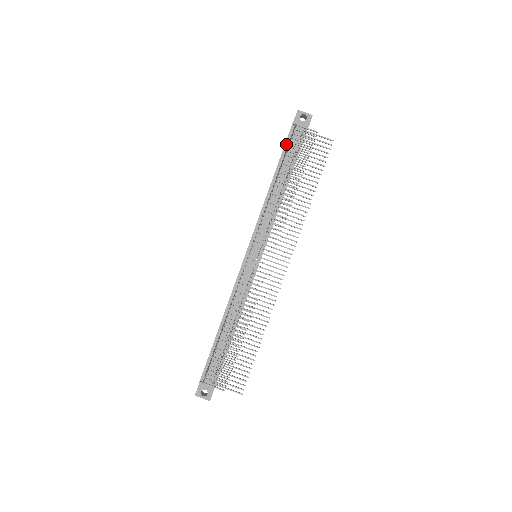
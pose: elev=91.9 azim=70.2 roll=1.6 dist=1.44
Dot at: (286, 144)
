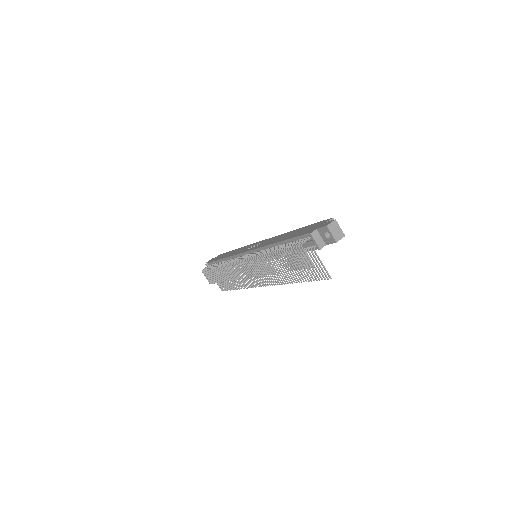
Dot at: (299, 237)
